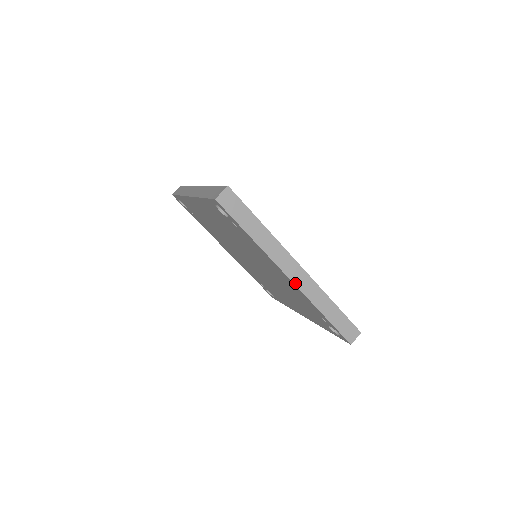
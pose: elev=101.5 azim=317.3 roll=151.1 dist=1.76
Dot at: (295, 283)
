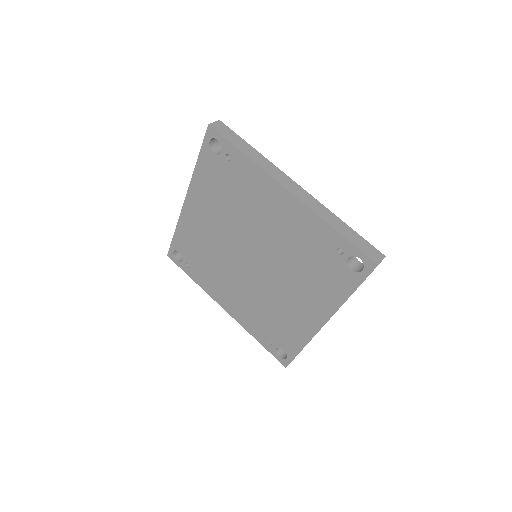
Dot at: (296, 196)
